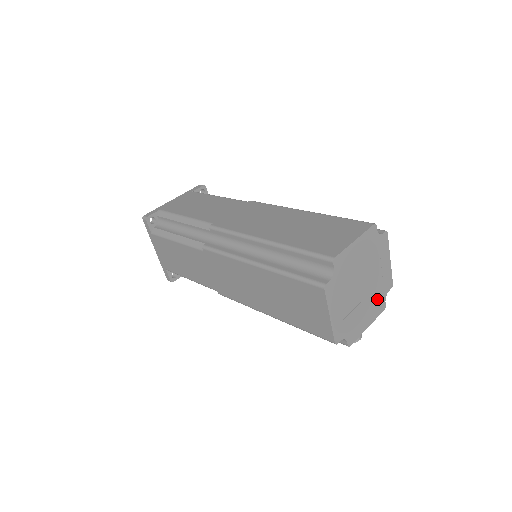
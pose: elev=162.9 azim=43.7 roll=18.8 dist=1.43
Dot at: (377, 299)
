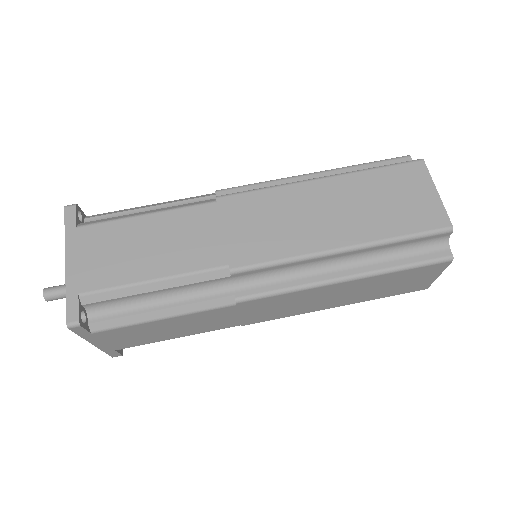
Dot at: occluded
